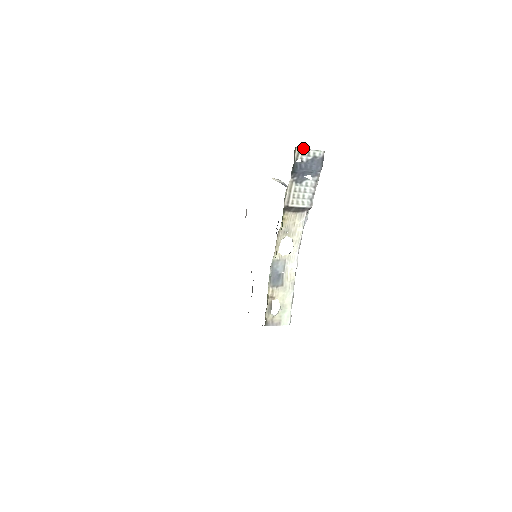
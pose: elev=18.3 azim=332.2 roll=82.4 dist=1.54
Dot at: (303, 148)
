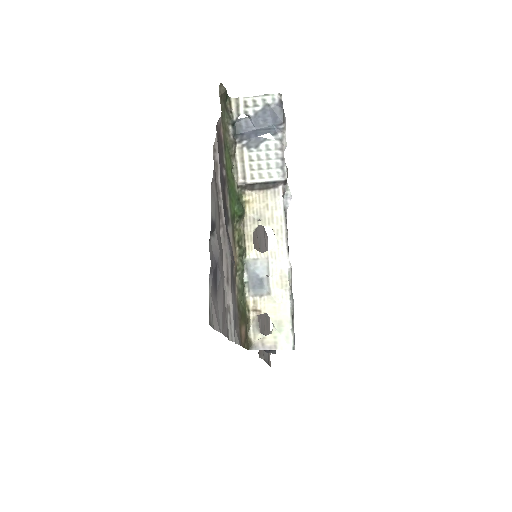
Dot at: (243, 97)
